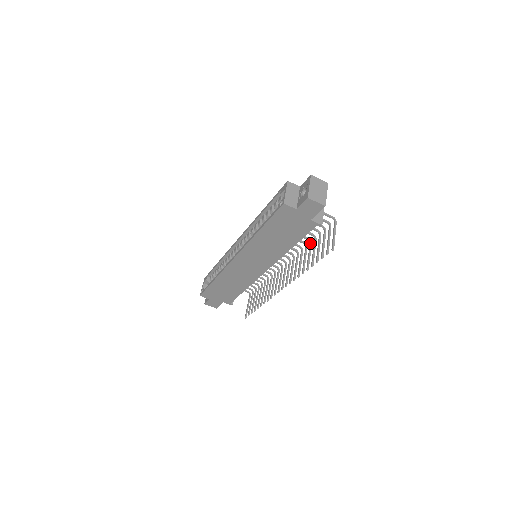
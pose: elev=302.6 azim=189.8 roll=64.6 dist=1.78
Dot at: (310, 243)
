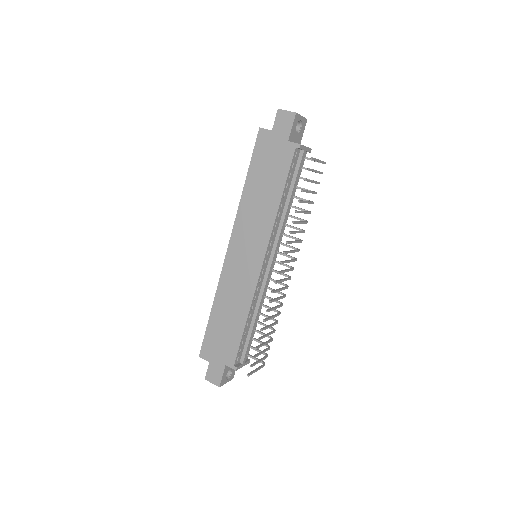
Dot at: (308, 211)
